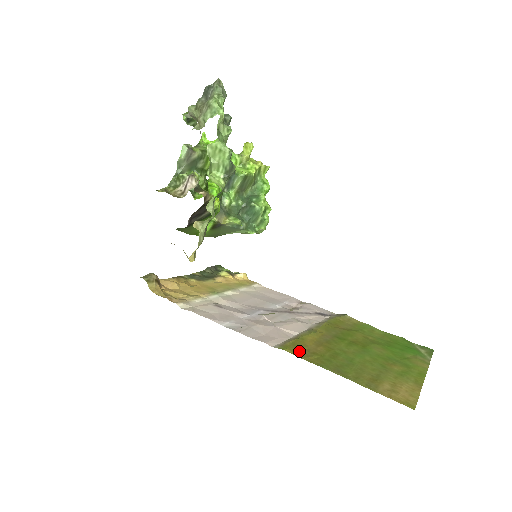
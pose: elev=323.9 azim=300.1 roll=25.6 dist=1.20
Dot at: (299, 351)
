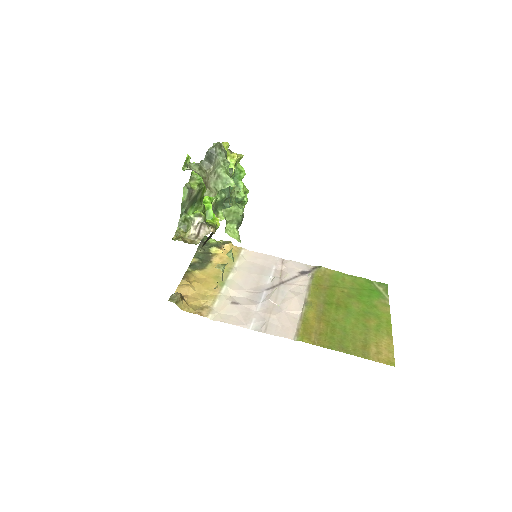
Dot at: (311, 337)
